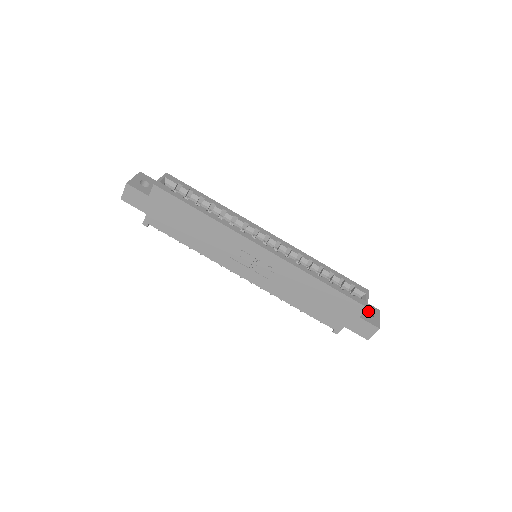
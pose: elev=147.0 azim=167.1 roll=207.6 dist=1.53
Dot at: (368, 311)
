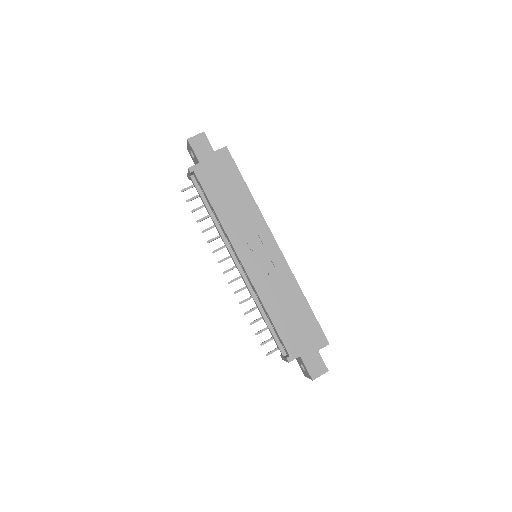
Dot at: occluded
